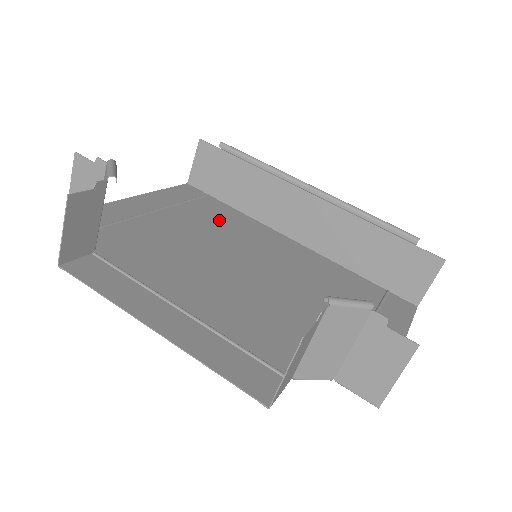
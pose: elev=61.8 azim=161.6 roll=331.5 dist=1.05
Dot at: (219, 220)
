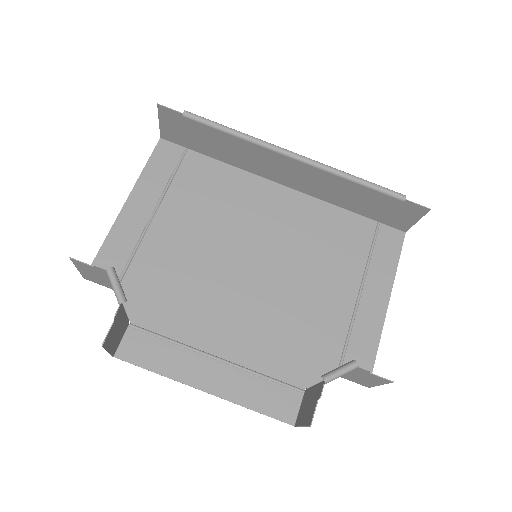
Dot at: (209, 196)
